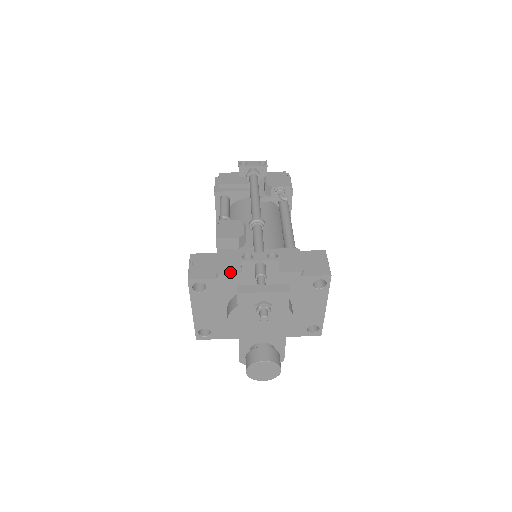
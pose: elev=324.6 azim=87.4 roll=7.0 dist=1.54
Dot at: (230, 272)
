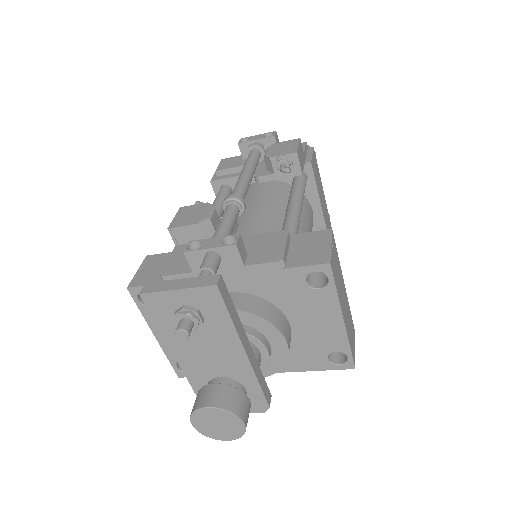
Dot at: (178, 272)
